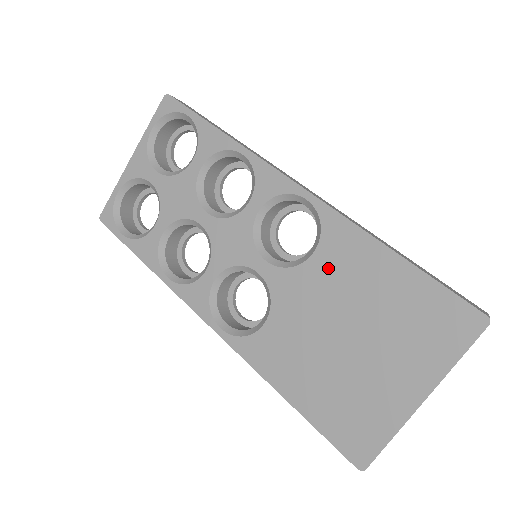
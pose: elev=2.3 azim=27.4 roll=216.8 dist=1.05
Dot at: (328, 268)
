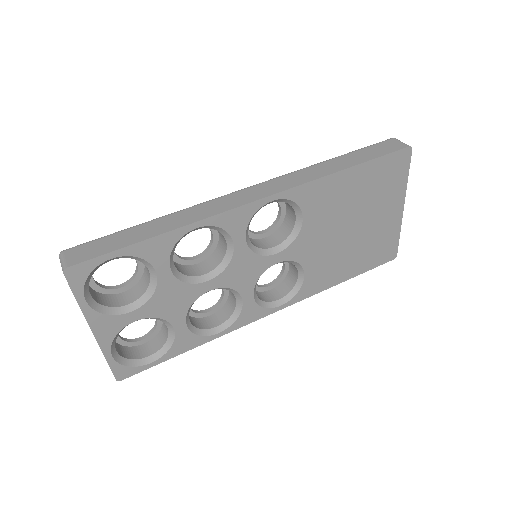
Dot at: (318, 215)
